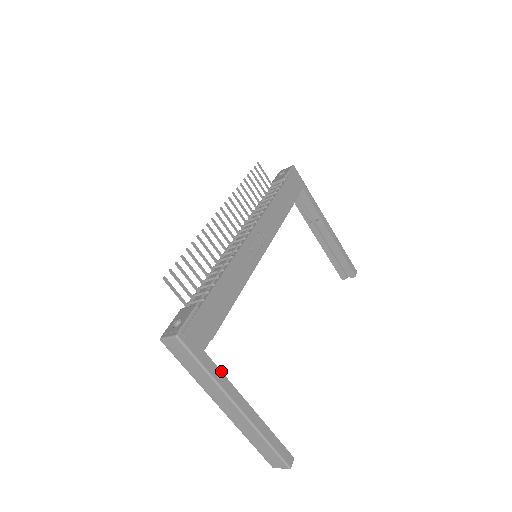
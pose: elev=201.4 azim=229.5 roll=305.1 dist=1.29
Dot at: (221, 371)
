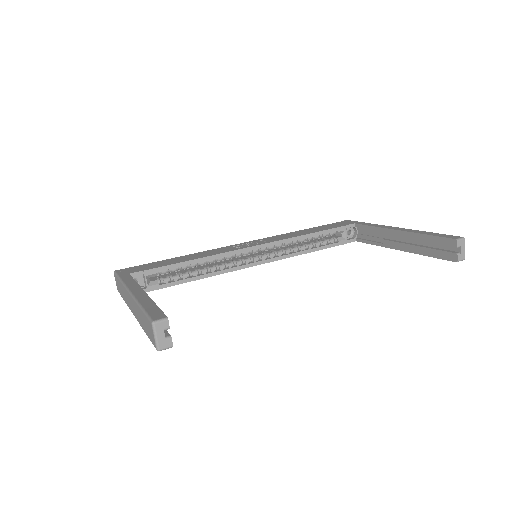
Dot at: occluded
